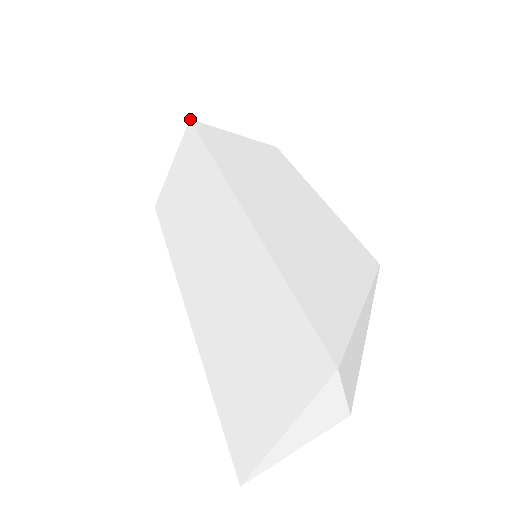
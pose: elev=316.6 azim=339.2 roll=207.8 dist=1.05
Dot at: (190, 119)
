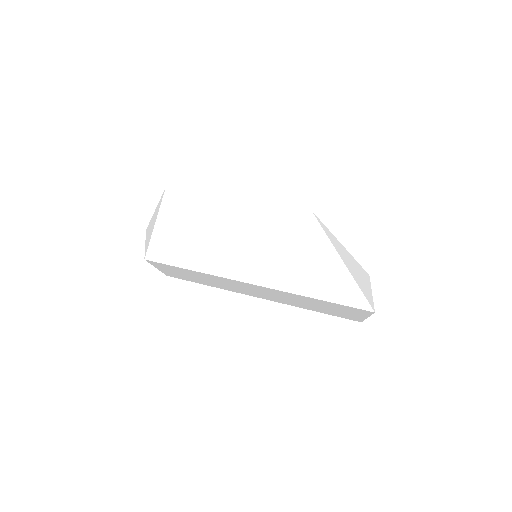
Dot at: (144, 259)
